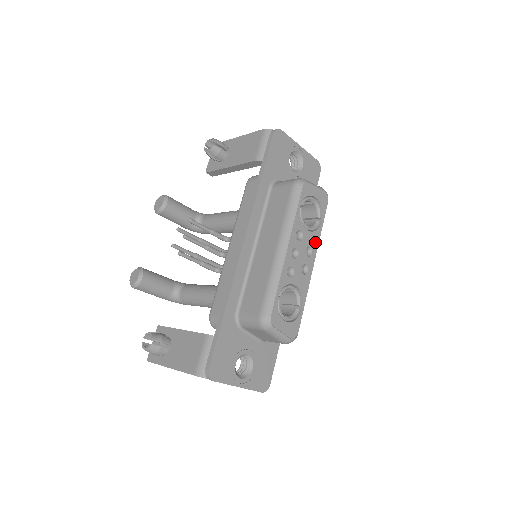
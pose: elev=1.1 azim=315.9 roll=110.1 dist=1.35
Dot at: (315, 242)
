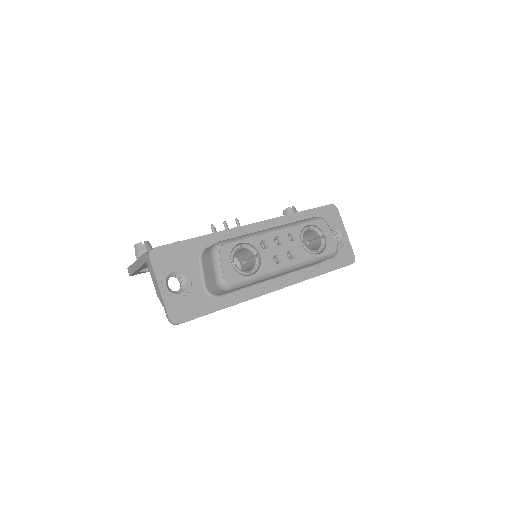
Dot at: (301, 257)
